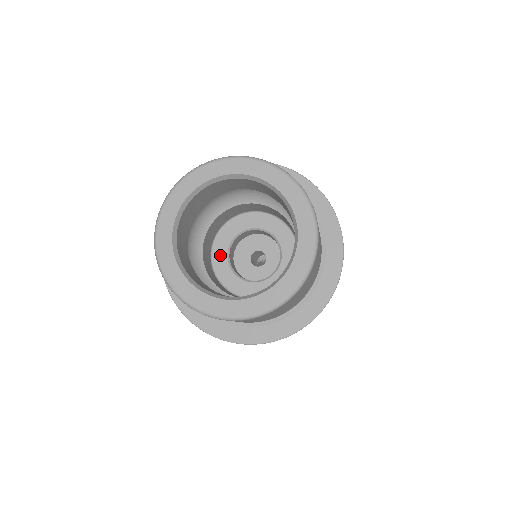
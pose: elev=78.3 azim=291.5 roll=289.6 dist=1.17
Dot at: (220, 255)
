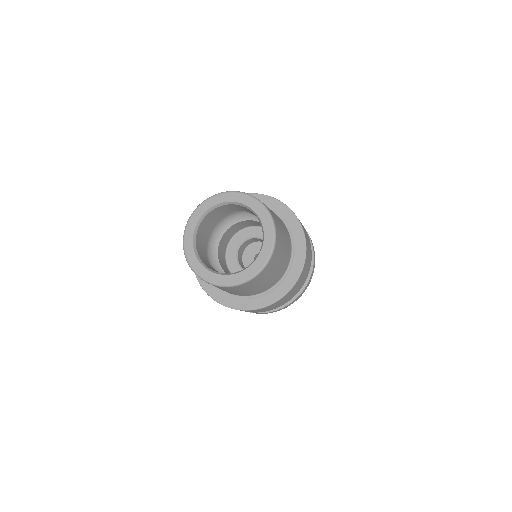
Dot at: (231, 254)
